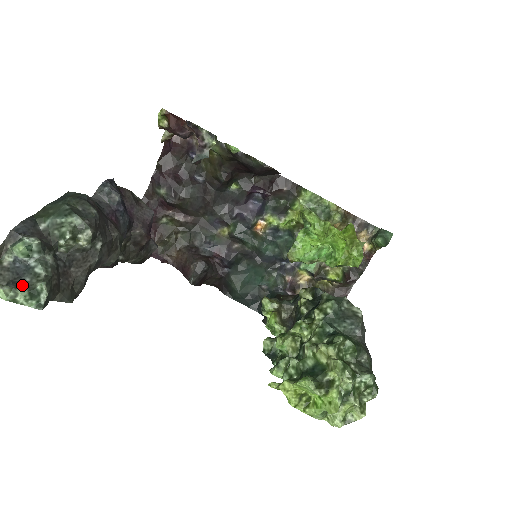
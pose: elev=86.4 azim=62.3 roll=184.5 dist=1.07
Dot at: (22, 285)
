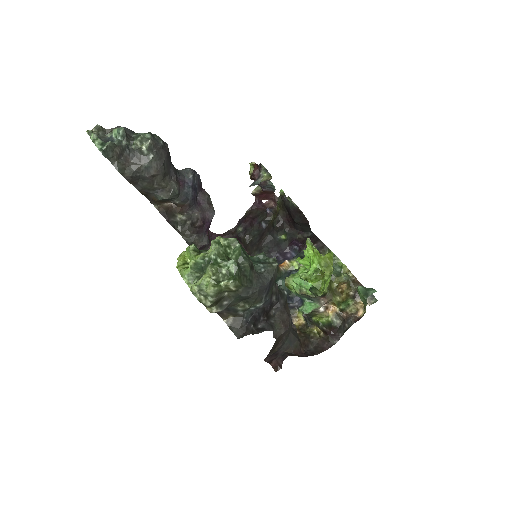
Dot at: (103, 141)
